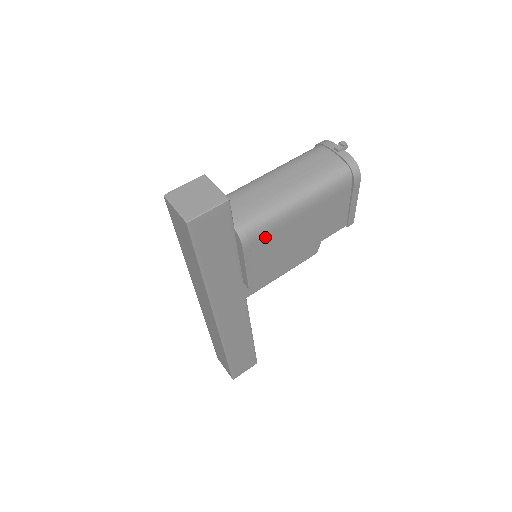
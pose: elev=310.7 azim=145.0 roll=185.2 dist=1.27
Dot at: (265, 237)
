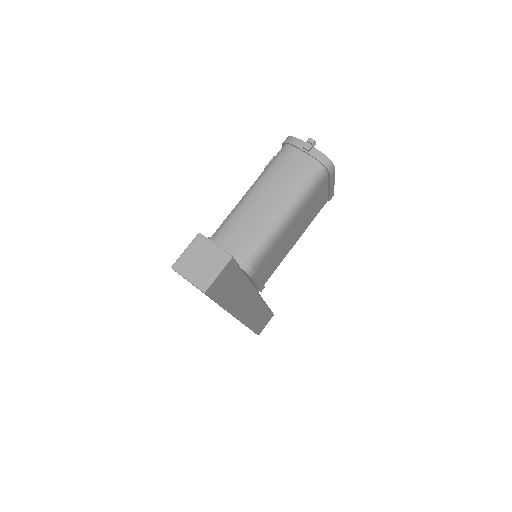
Dot at: (266, 258)
